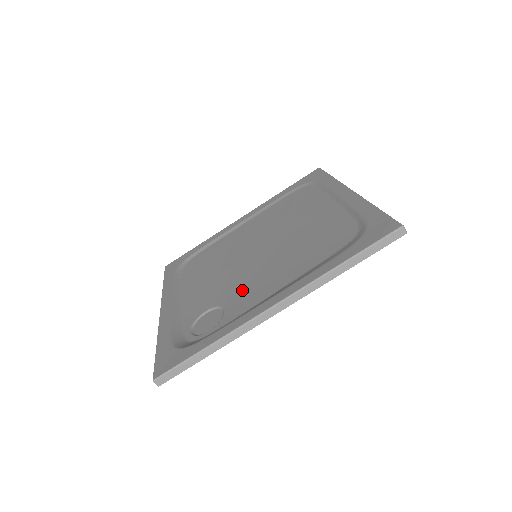
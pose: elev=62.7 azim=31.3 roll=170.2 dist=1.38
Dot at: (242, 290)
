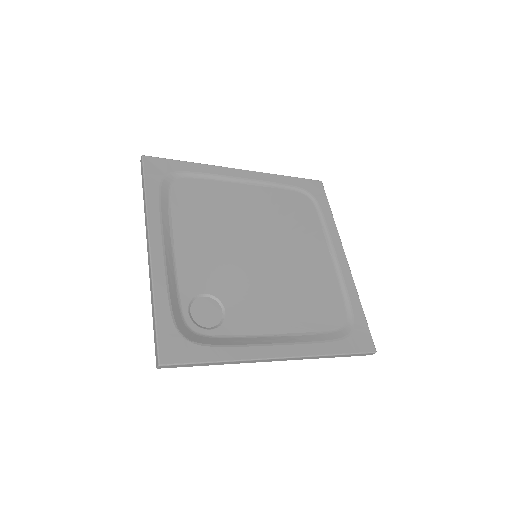
Dot at: (244, 299)
